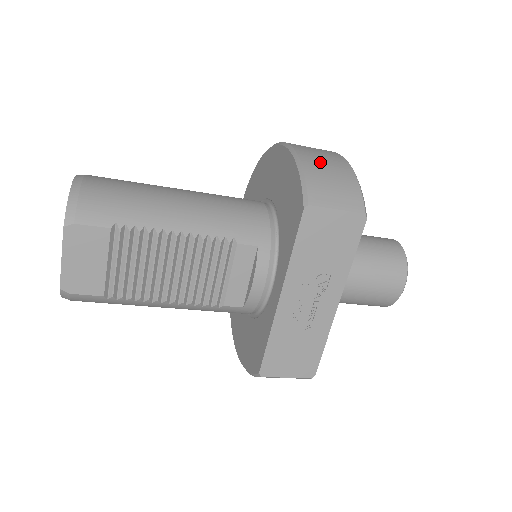
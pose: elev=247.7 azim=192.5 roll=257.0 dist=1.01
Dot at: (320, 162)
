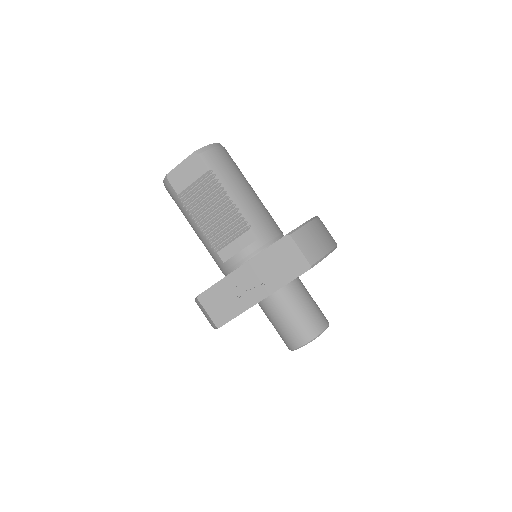
Dot at: (319, 232)
